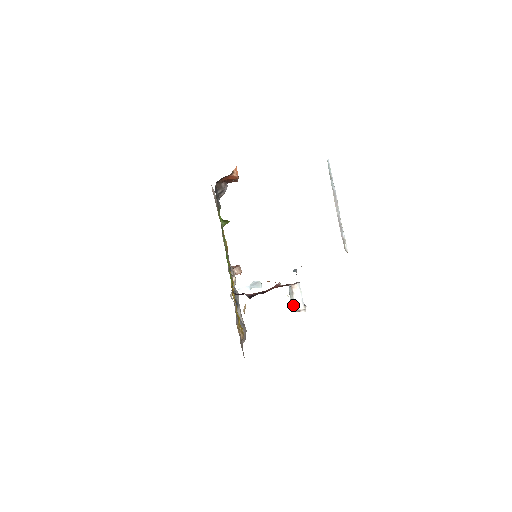
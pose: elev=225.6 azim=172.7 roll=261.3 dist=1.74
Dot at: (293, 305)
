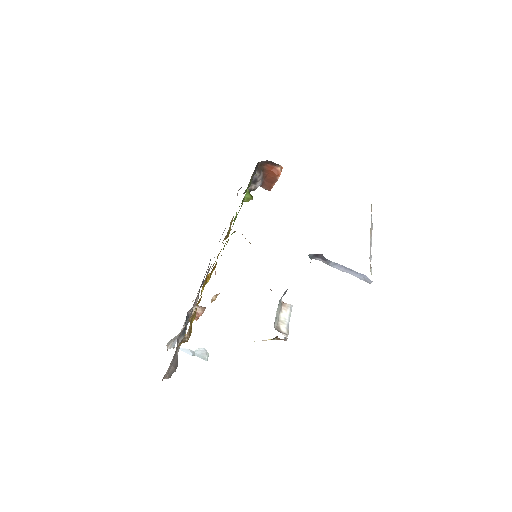
Dot at: (276, 321)
